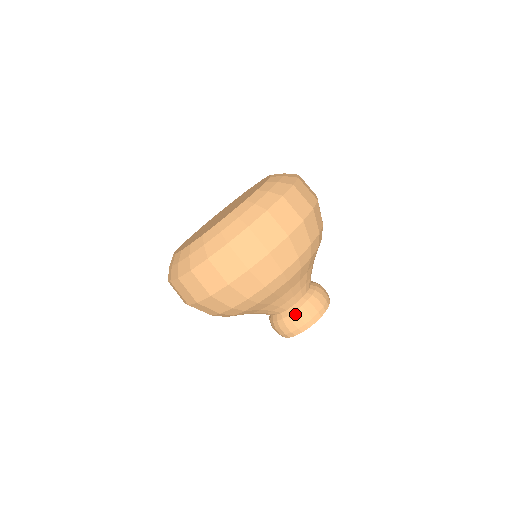
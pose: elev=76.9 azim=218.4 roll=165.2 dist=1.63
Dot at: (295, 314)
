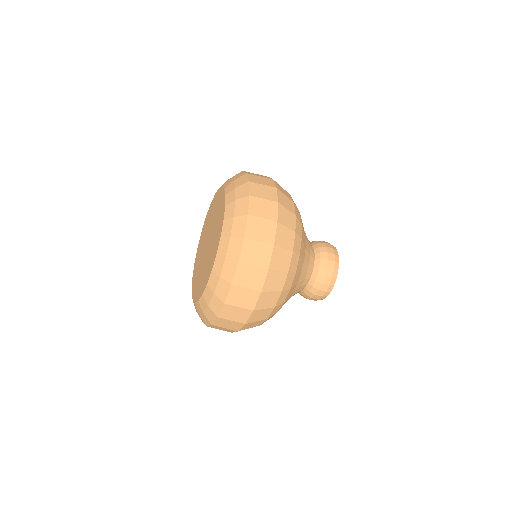
Dot at: (319, 276)
